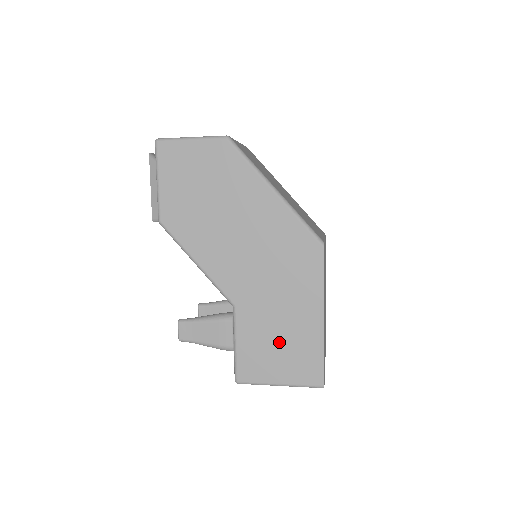
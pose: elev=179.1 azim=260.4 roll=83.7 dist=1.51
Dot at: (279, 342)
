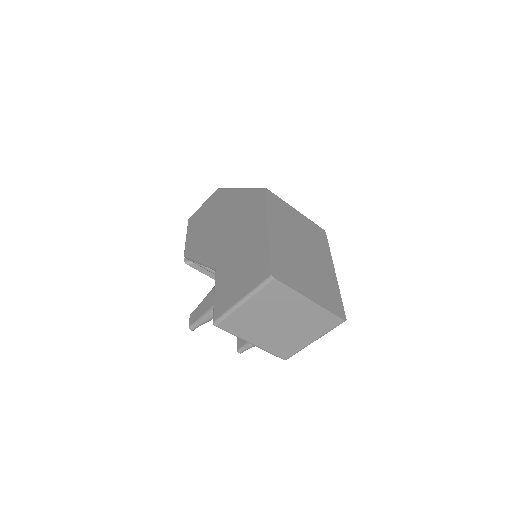
Dot at: (240, 268)
